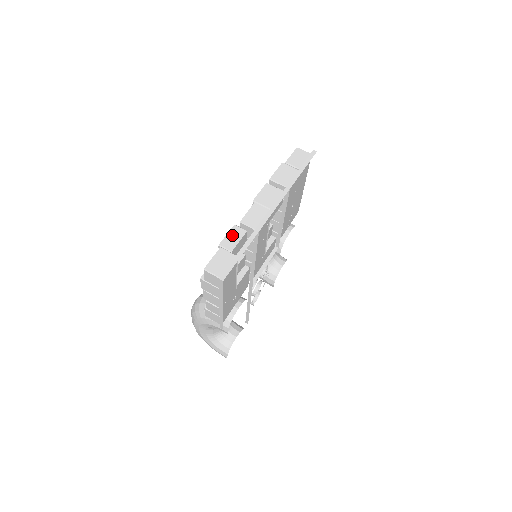
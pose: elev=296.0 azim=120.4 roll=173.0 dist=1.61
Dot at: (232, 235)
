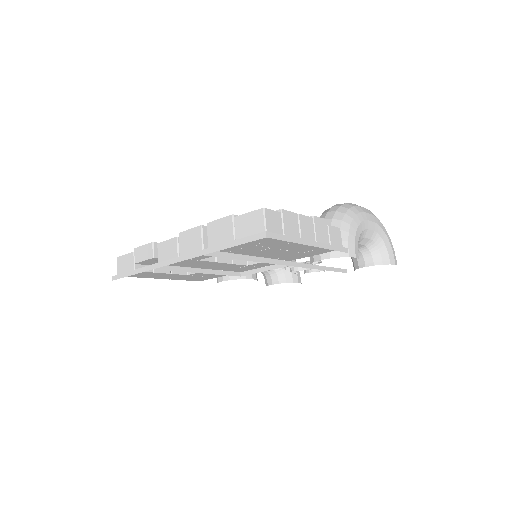
Dot at: (144, 250)
